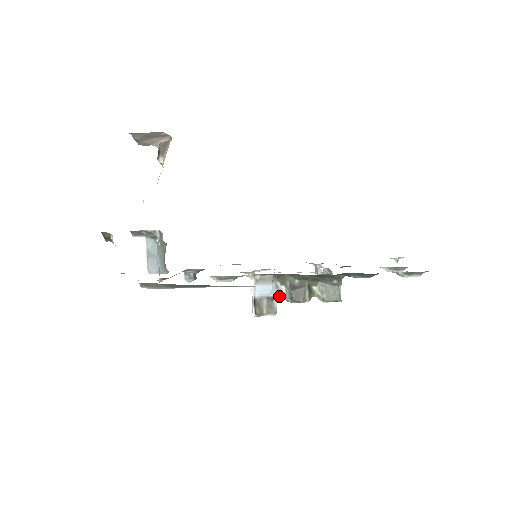
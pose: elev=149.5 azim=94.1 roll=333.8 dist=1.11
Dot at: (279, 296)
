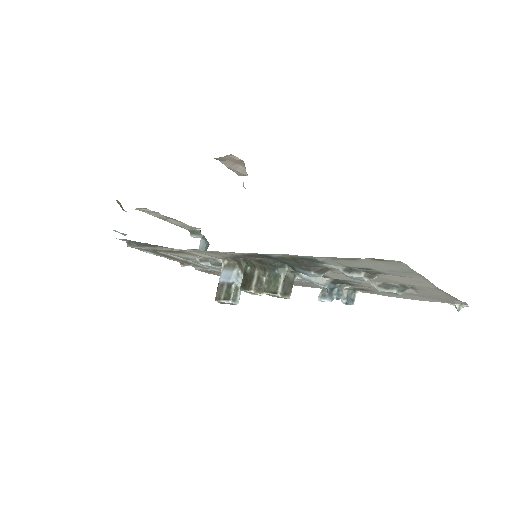
Dot at: (239, 285)
